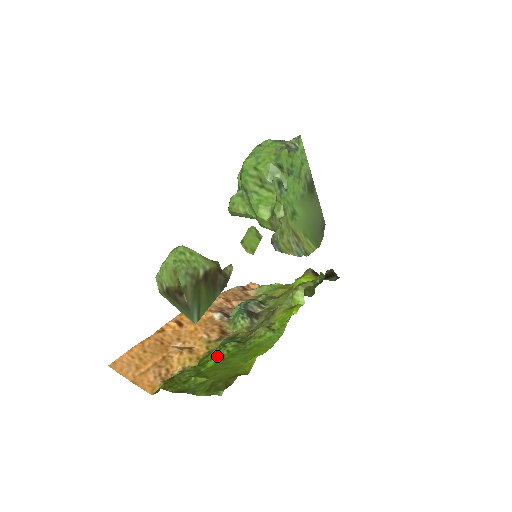
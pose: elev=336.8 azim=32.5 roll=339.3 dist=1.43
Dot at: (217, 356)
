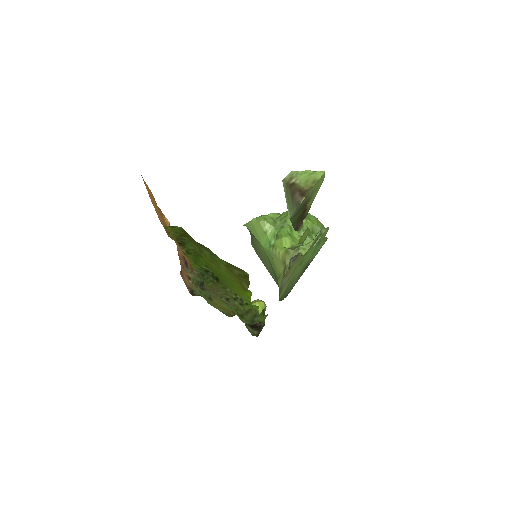
Dot at: (206, 266)
